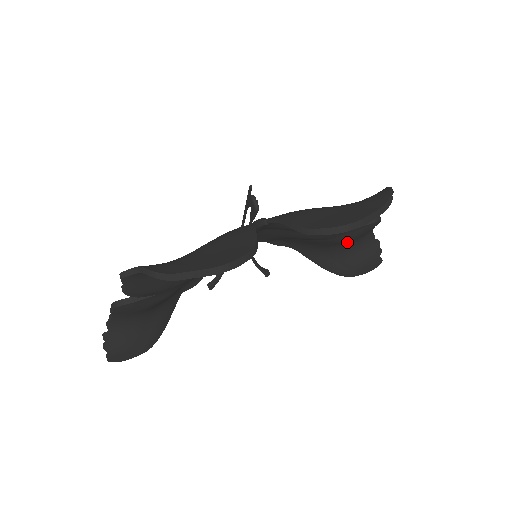
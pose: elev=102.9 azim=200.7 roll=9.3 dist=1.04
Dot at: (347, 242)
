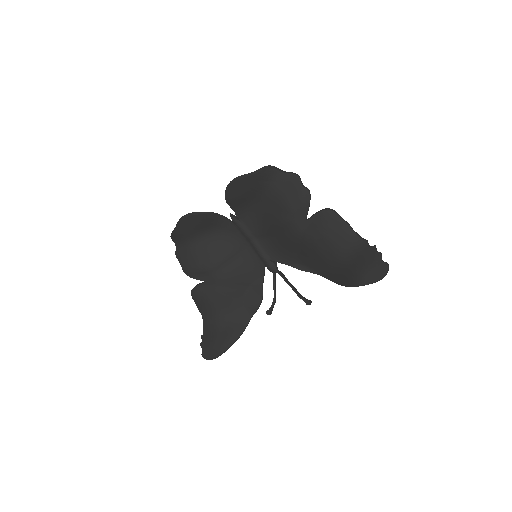
Dot at: (330, 244)
